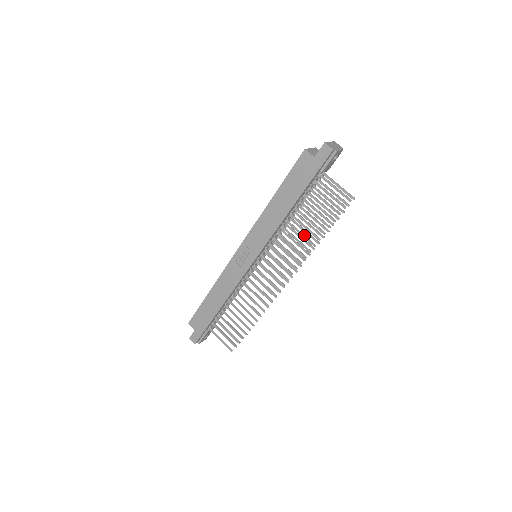
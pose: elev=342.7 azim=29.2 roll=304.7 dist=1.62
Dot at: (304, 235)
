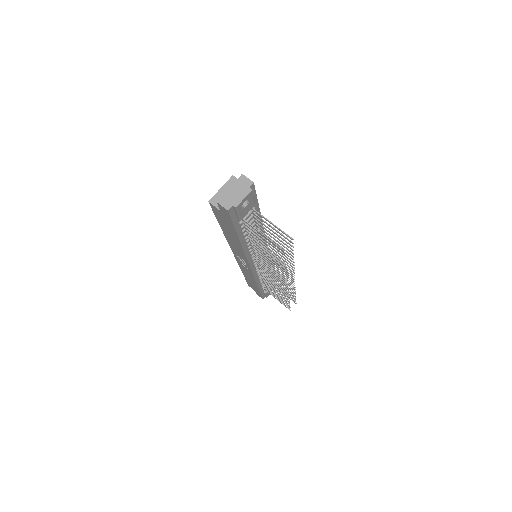
Dot at: (271, 261)
